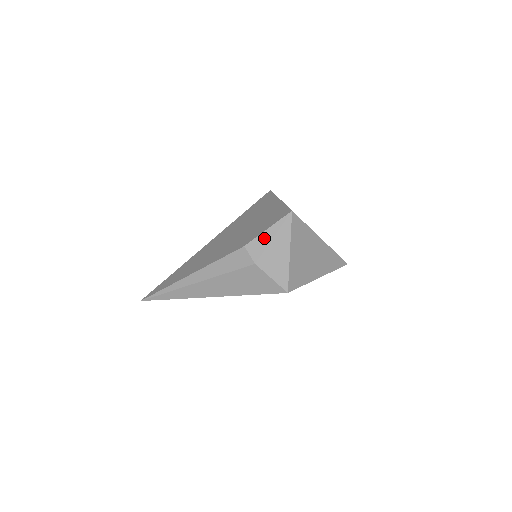
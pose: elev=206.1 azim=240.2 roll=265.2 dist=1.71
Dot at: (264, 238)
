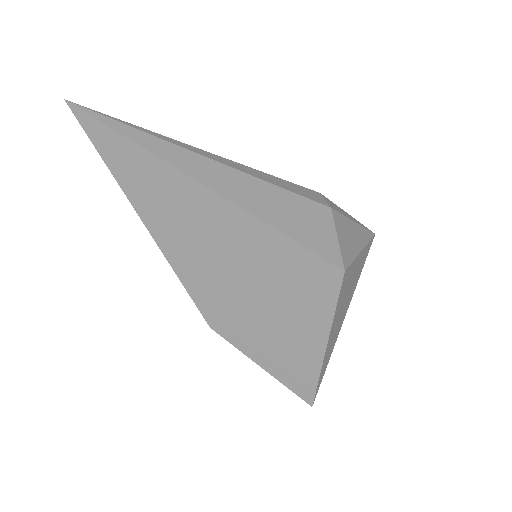
Dot at: (345, 212)
